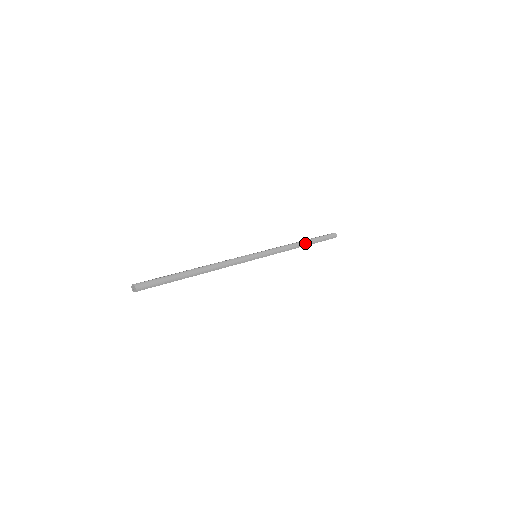
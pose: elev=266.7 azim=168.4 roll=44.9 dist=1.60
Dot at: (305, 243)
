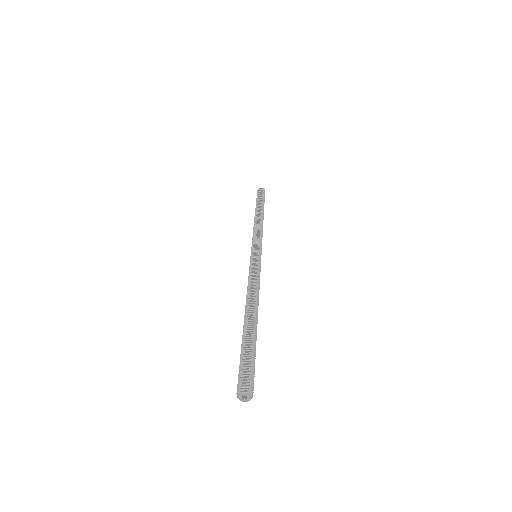
Dot at: (263, 215)
